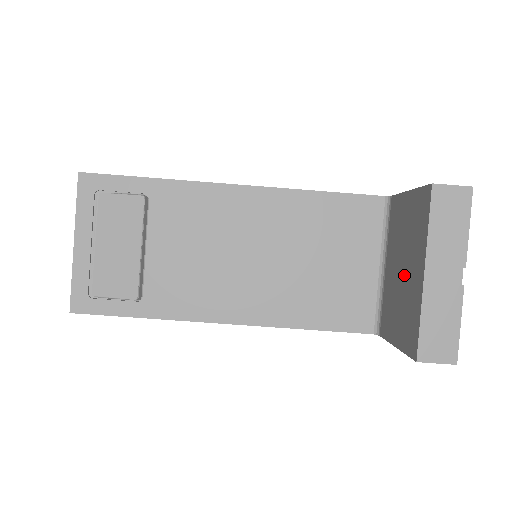
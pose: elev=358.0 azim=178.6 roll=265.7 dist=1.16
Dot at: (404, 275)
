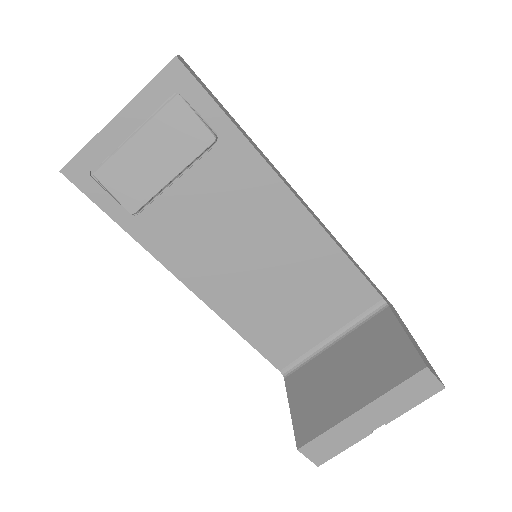
Dot at: (343, 380)
